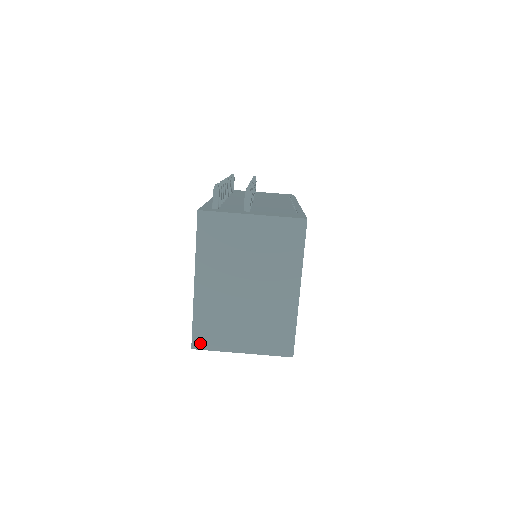
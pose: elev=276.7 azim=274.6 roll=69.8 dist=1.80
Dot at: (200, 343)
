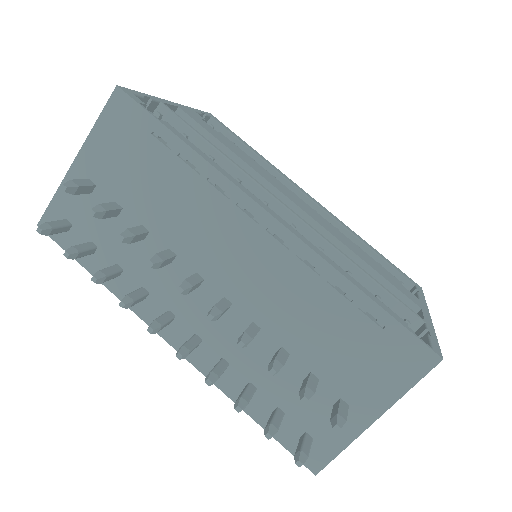
Dot at: occluded
